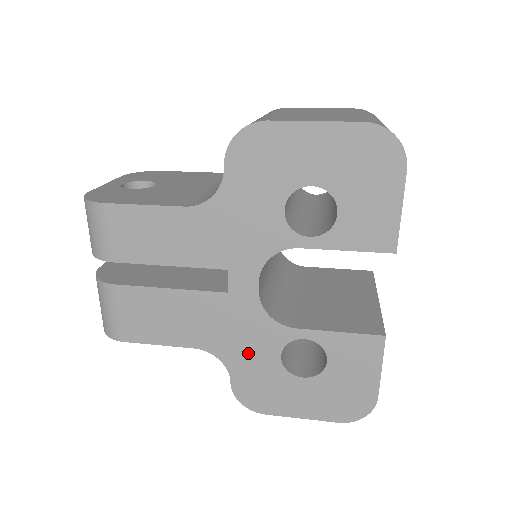
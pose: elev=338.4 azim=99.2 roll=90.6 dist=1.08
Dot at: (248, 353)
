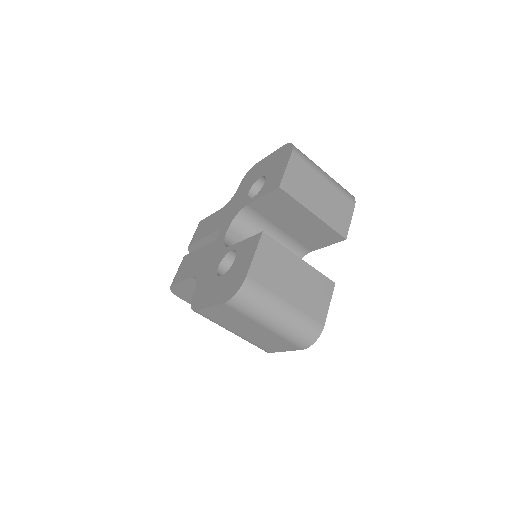
Dot at: (208, 270)
